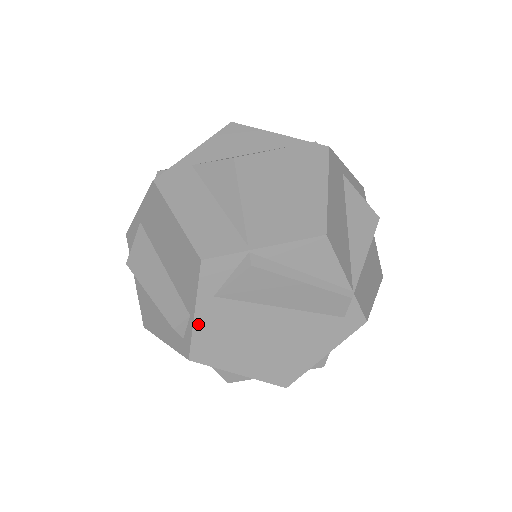
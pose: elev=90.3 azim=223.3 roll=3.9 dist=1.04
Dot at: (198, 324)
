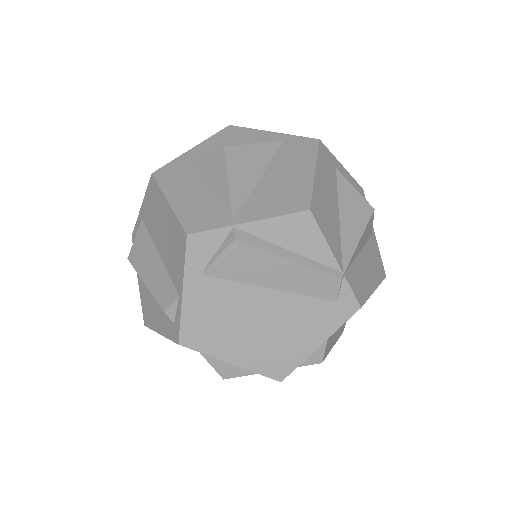
Dot at: (186, 304)
